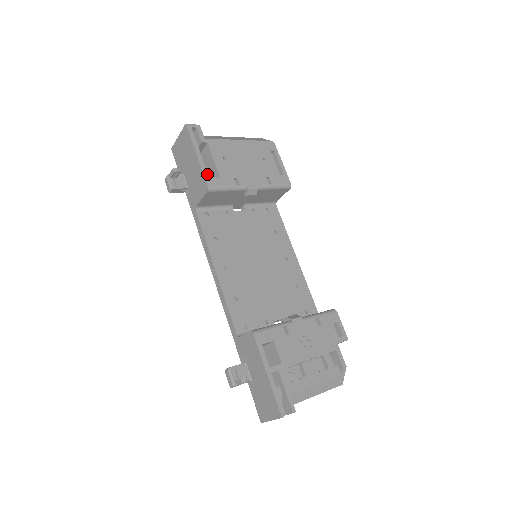
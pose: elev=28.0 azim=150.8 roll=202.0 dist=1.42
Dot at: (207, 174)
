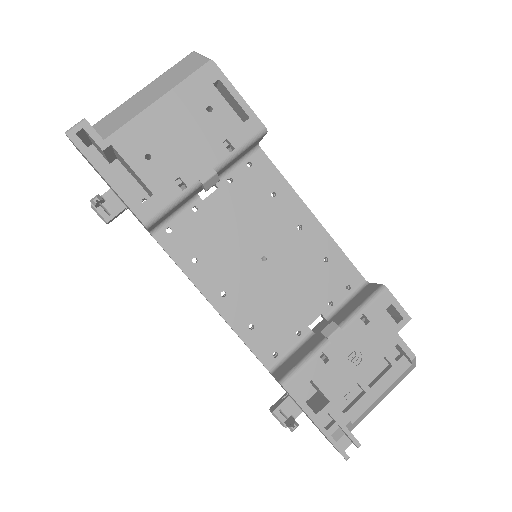
Dot at: (134, 204)
